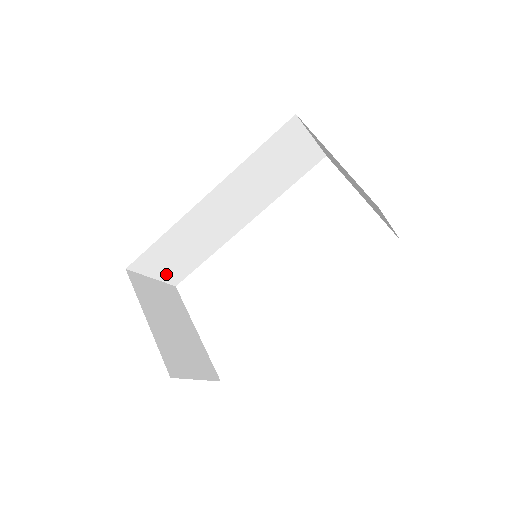
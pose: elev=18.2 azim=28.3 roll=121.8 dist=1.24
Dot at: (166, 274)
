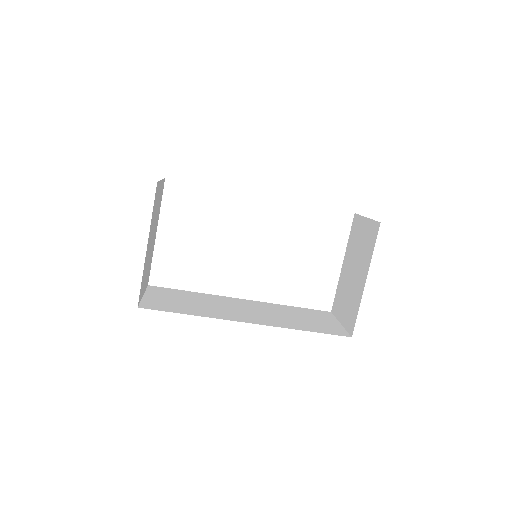
Dot at: occluded
